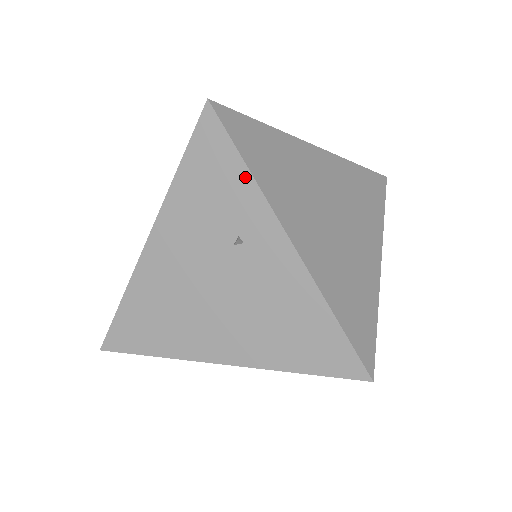
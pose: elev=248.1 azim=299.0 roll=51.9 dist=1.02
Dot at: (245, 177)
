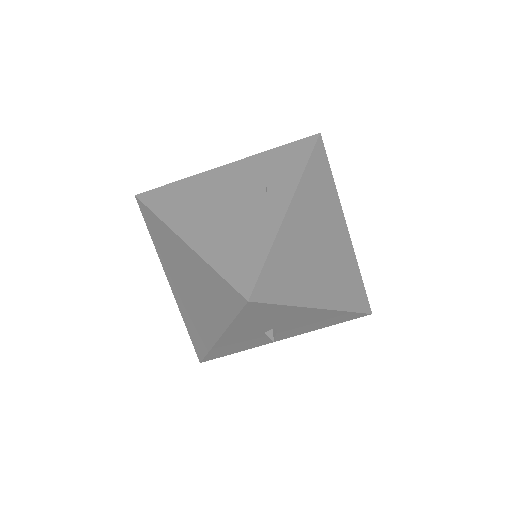
Dot at: (301, 168)
